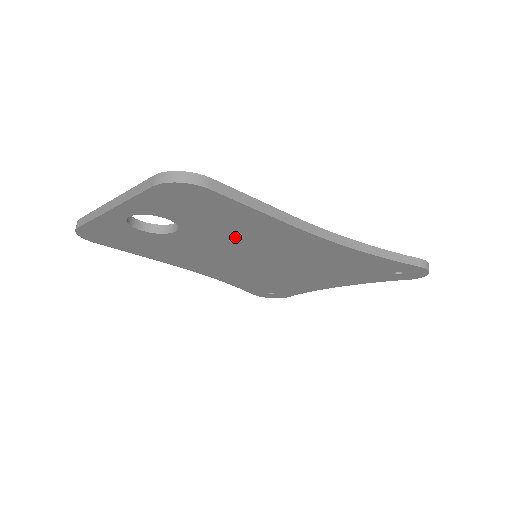
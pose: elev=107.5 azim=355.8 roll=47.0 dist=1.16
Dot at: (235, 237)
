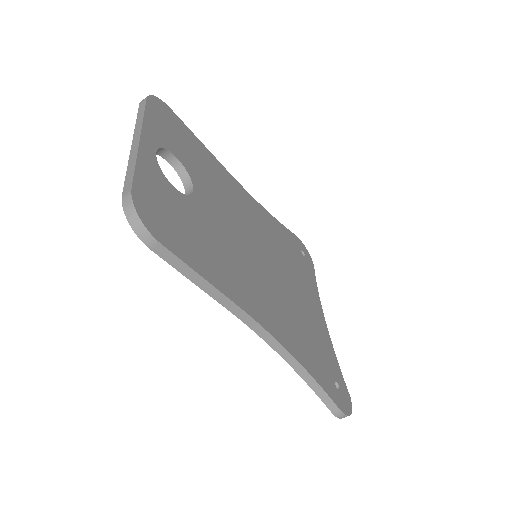
Dot at: occluded
